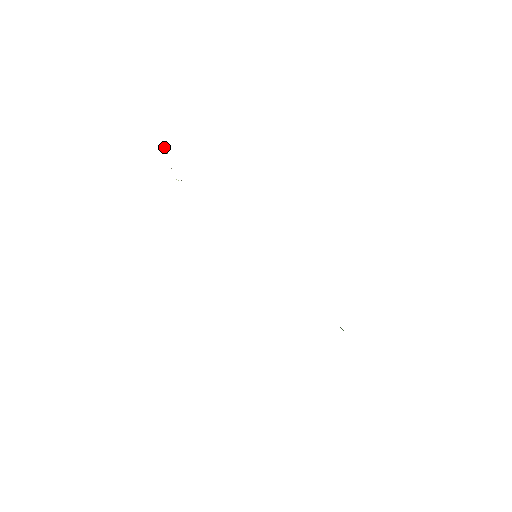
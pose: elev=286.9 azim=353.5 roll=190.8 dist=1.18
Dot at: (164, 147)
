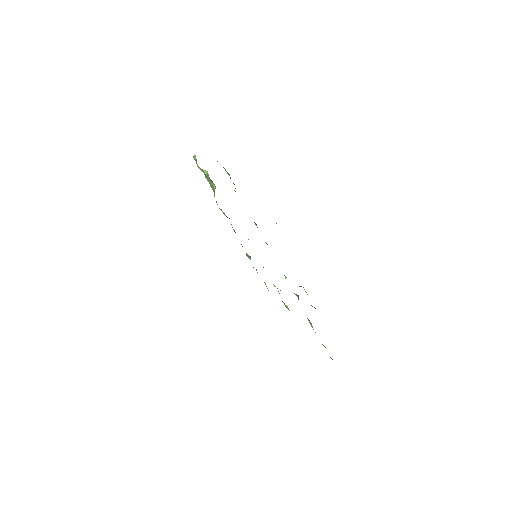
Dot at: occluded
